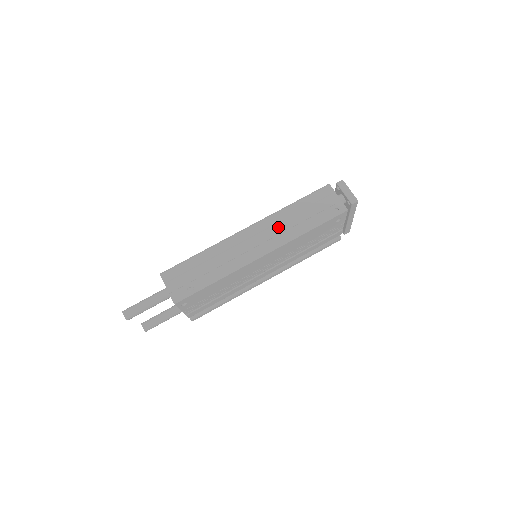
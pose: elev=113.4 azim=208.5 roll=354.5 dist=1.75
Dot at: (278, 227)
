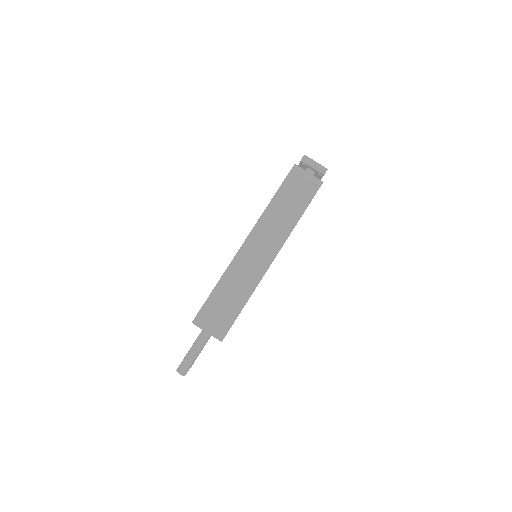
Dot at: (272, 227)
